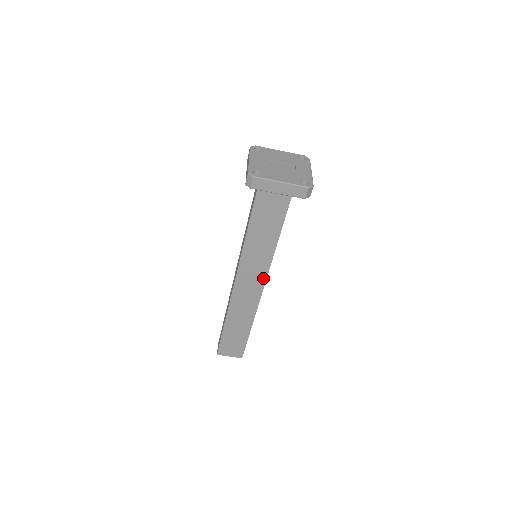
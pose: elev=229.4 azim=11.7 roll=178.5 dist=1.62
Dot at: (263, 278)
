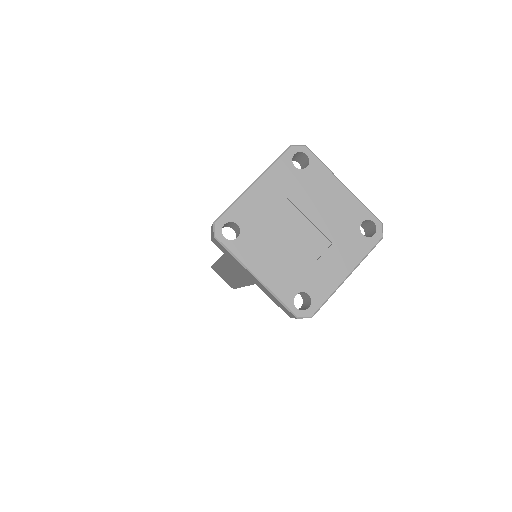
Dot at: occluded
